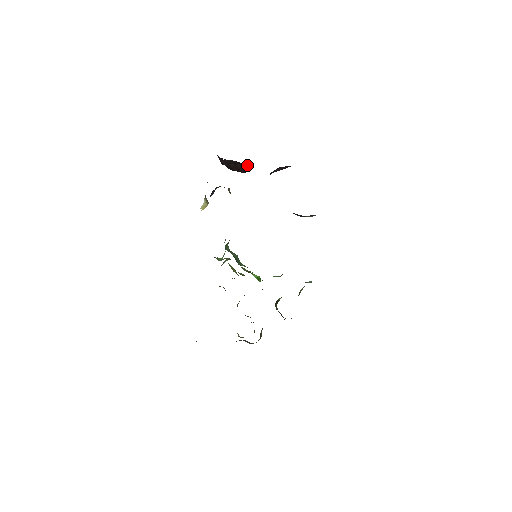
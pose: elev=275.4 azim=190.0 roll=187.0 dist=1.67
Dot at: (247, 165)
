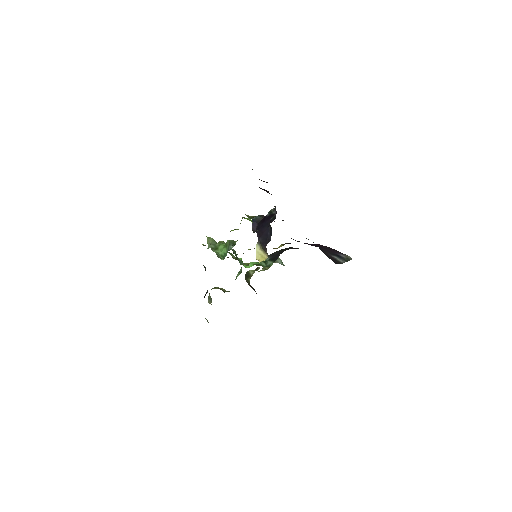
Dot at: occluded
